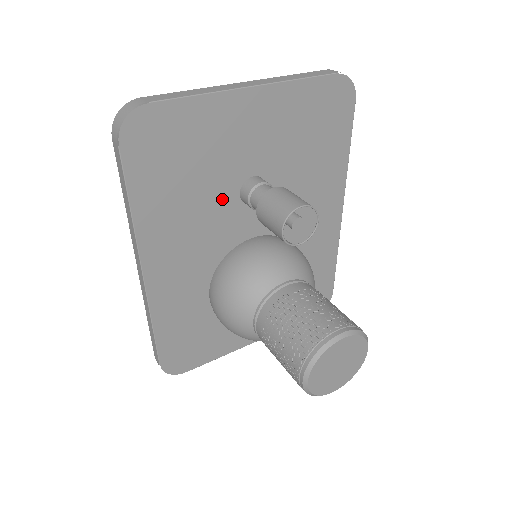
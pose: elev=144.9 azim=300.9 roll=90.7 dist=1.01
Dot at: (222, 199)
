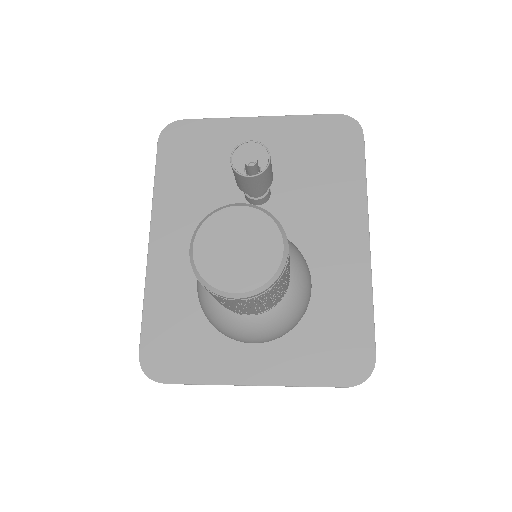
Dot at: (228, 194)
